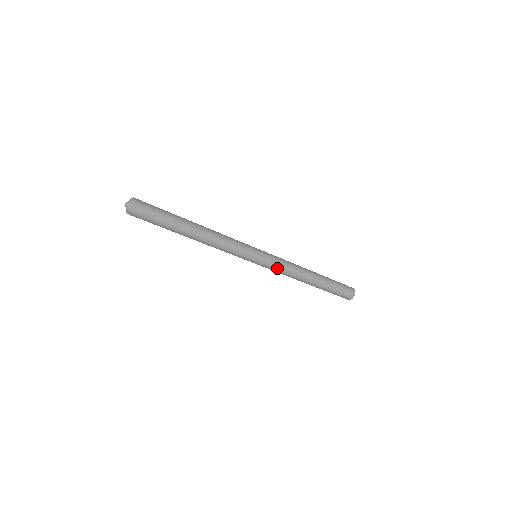
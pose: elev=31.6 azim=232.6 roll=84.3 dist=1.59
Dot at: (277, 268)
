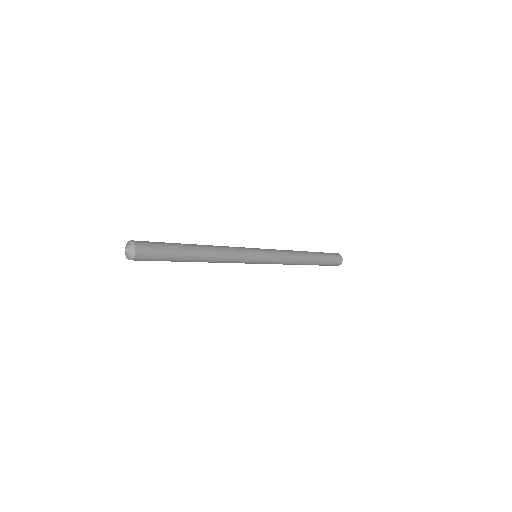
Dot at: (277, 262)
